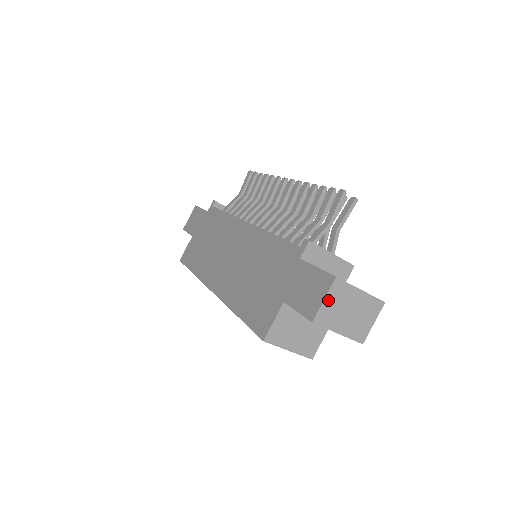
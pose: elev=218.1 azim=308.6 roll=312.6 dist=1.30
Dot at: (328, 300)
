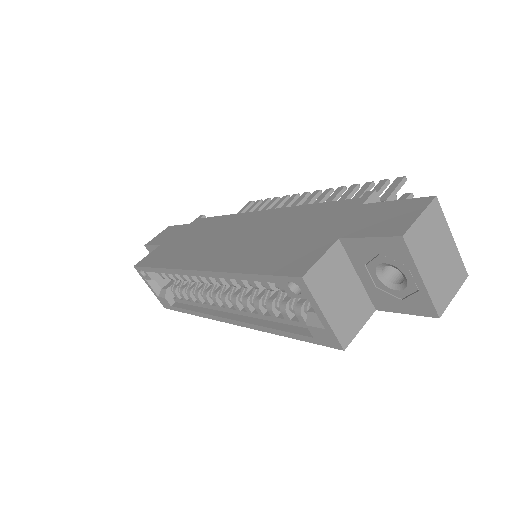
Dot at: (423, 220)
